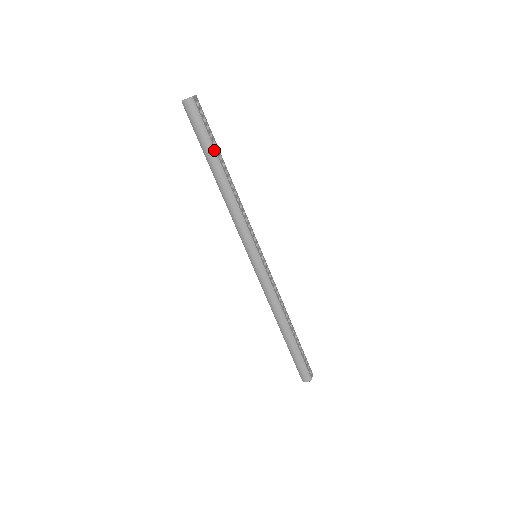
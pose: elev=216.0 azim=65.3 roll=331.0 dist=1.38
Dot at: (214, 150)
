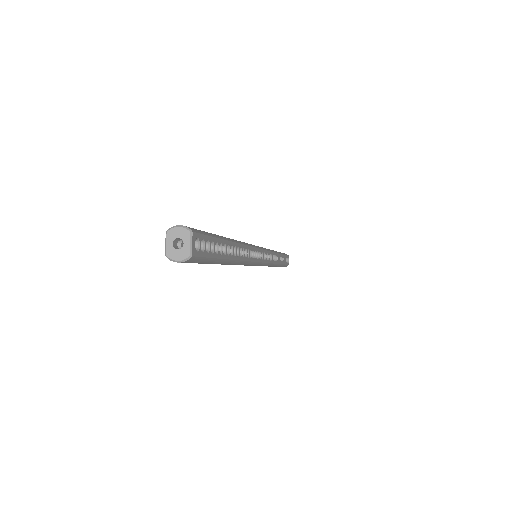
Dot at: (222, 260)
